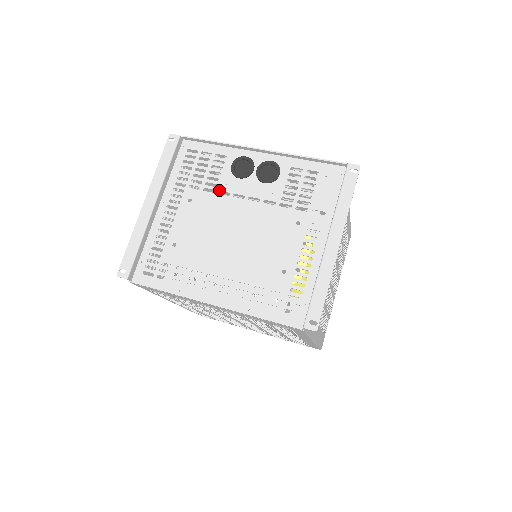
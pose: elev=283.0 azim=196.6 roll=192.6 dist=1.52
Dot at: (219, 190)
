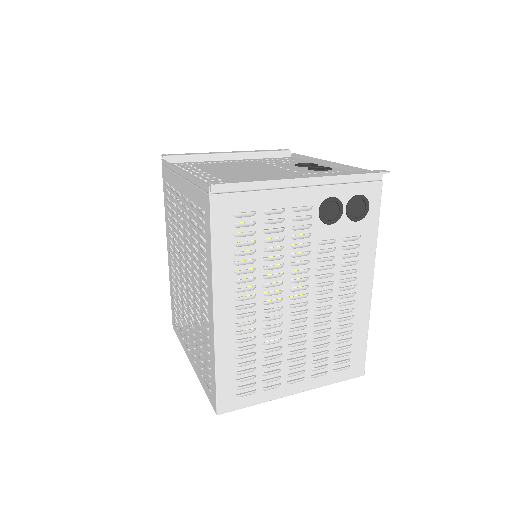
Dot at: (276, 165)
